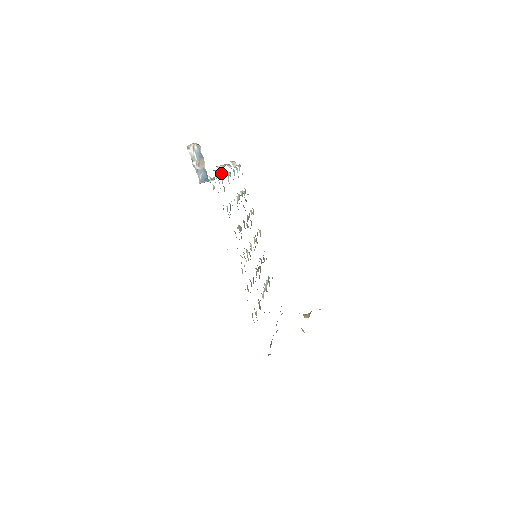
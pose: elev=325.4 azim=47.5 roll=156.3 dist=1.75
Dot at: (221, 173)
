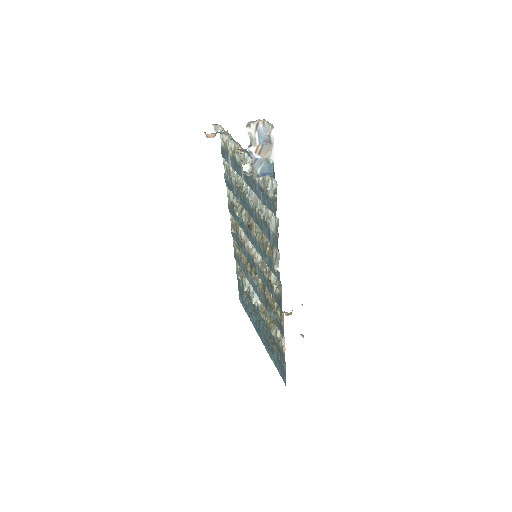
Dot at: (248, 154)
